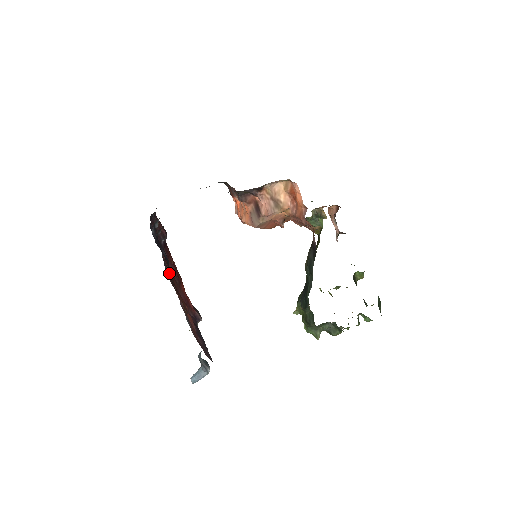
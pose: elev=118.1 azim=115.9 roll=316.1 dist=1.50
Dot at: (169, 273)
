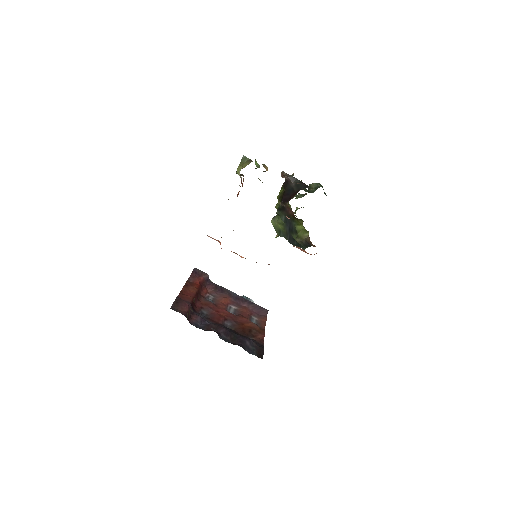
Dot at: (247, 337)
